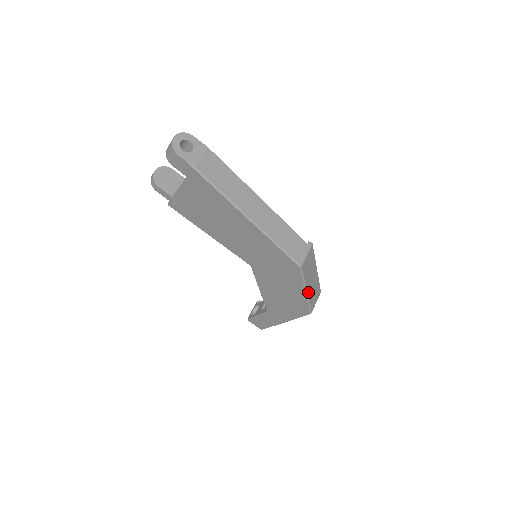
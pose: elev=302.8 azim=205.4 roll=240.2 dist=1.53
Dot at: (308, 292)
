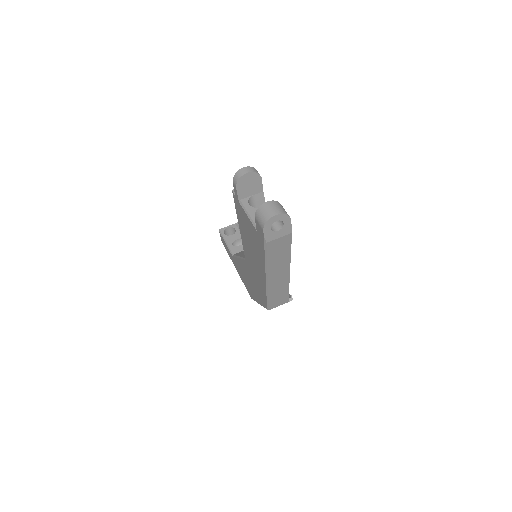
Dot at: occluded
